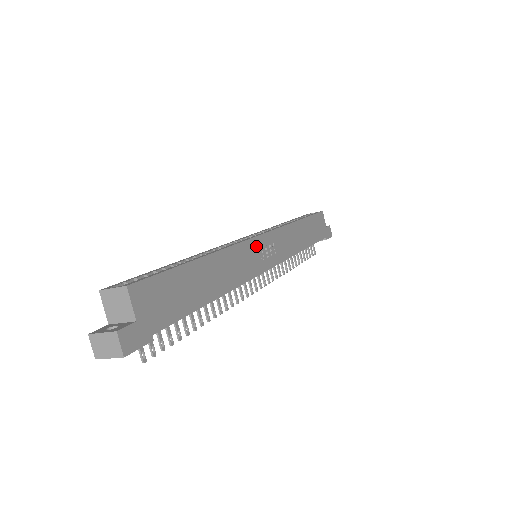
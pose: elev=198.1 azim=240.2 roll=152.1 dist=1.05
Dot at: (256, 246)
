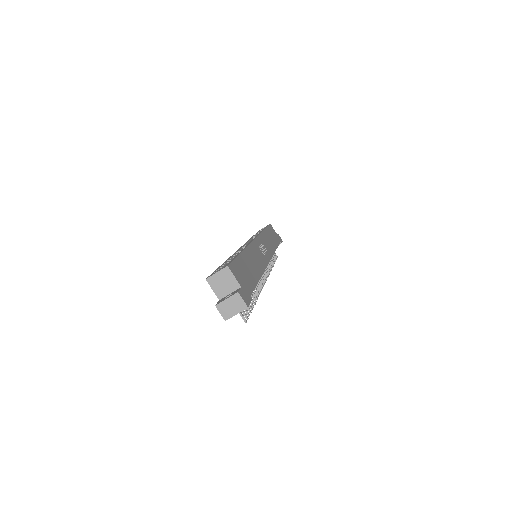
Dot at: (257, 246)
